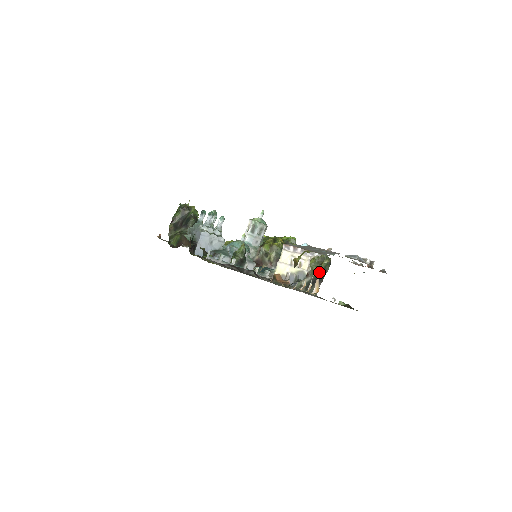
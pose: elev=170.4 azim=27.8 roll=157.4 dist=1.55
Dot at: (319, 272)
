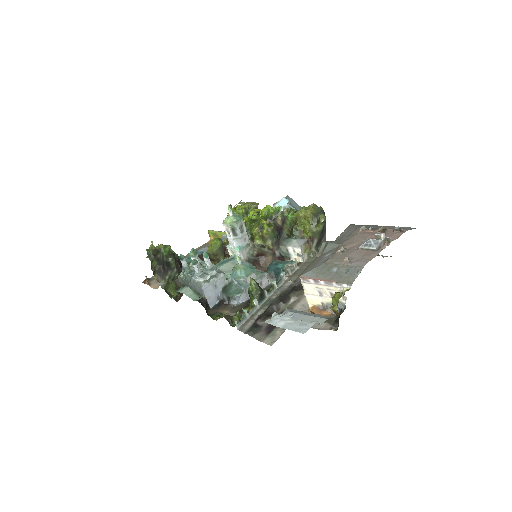
Dot at: (320, 229)
